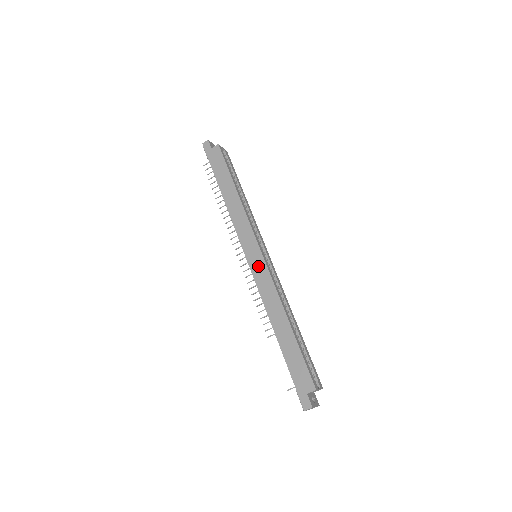
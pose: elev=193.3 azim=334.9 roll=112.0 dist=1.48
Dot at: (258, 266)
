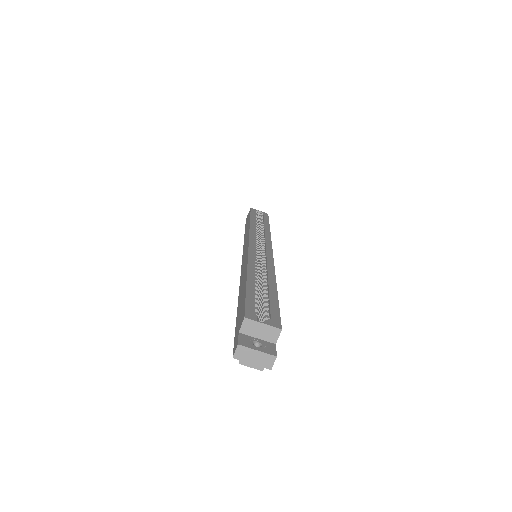
Dot at: (245, 256)
